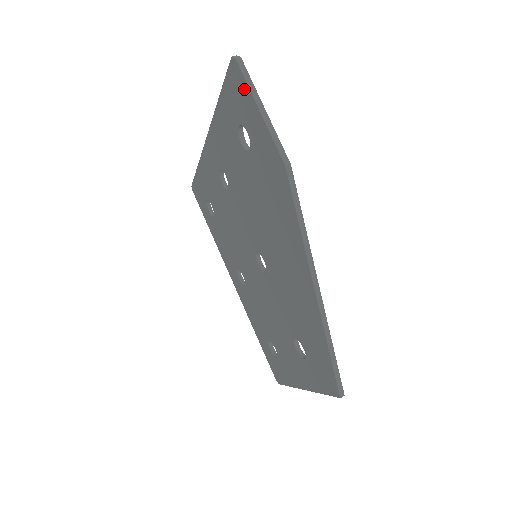
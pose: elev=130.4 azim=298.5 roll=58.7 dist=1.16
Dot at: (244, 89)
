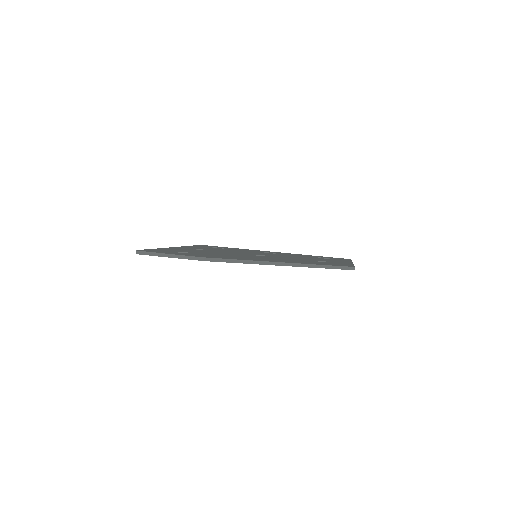
Dot at: occluded
